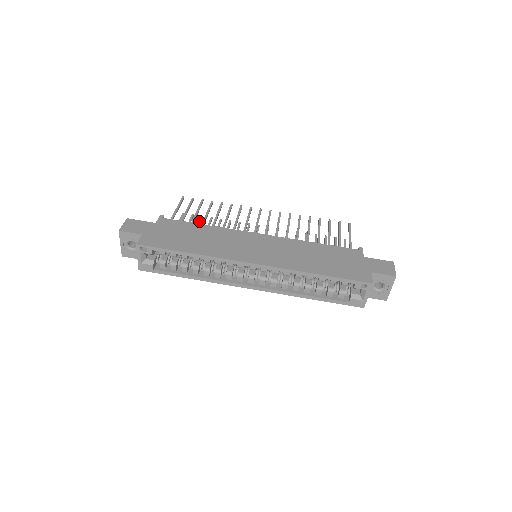
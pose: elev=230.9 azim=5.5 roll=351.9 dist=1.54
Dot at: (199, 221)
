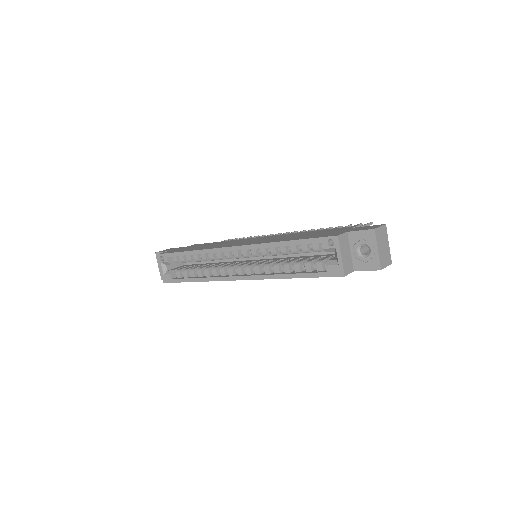
Dot at: occluded
